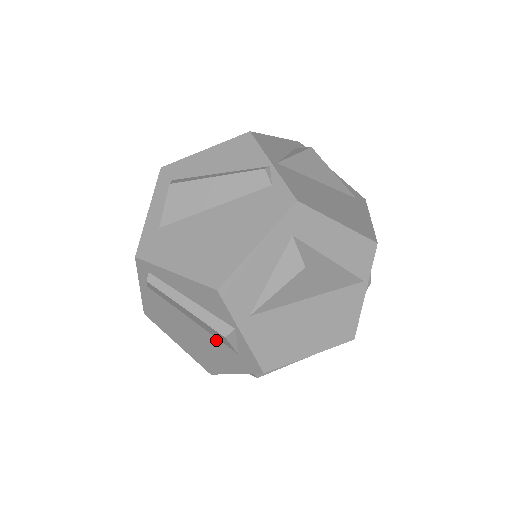
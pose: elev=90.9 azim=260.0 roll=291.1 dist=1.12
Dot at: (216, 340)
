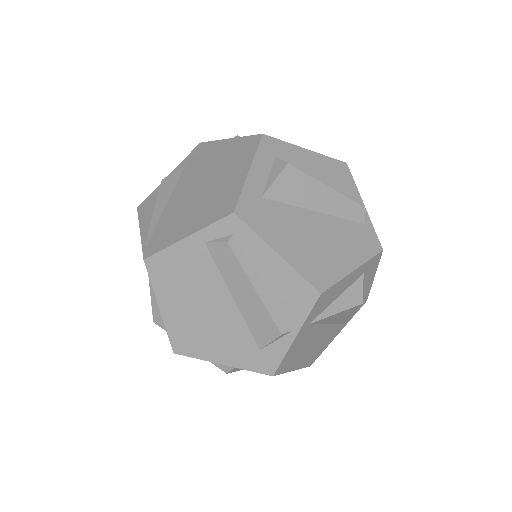
Dot at: (244, 328)
